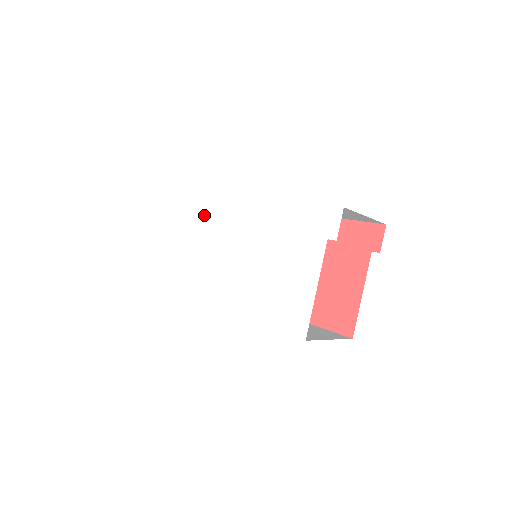
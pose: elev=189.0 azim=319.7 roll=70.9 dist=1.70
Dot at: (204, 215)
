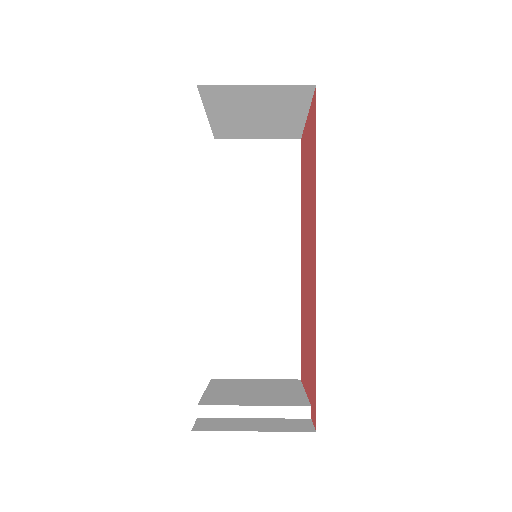
Dot at: occluded
